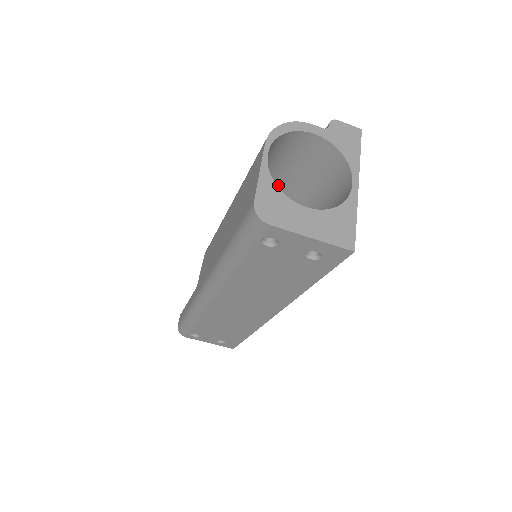
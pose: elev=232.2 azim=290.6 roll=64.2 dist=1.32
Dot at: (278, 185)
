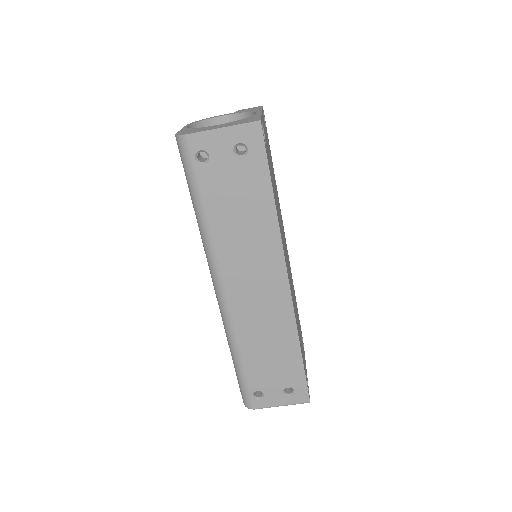
Dot at: occluded
